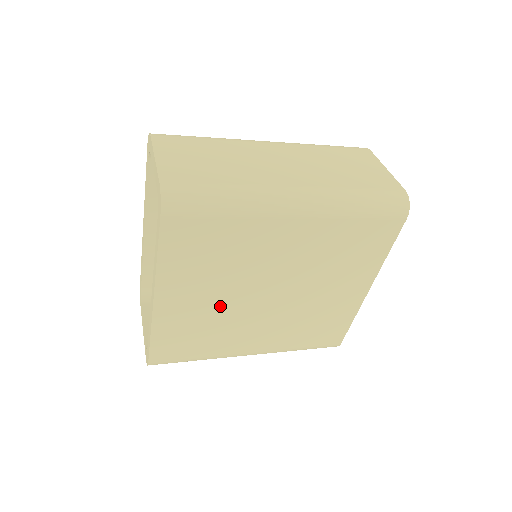
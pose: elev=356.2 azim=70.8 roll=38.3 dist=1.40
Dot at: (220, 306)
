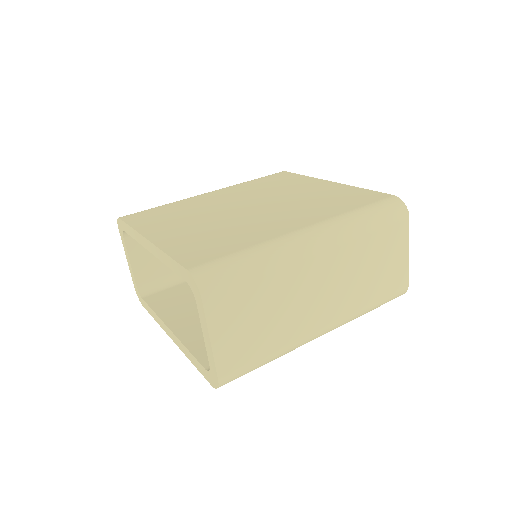
Dot at: occluded
